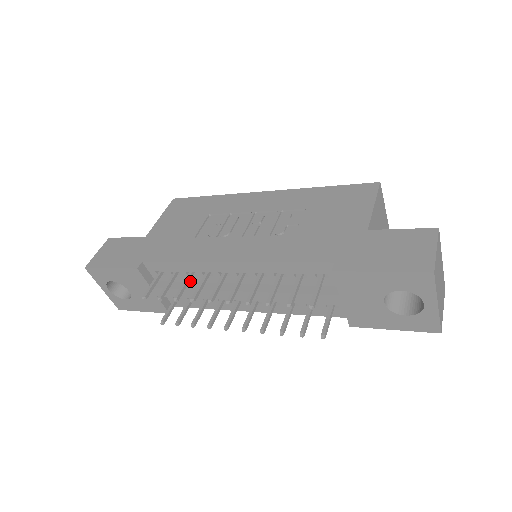
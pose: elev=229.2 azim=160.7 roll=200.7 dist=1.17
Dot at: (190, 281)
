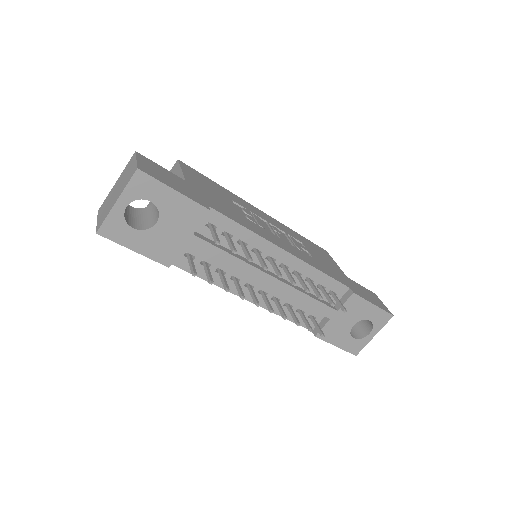
Dot at: (230, 249)
